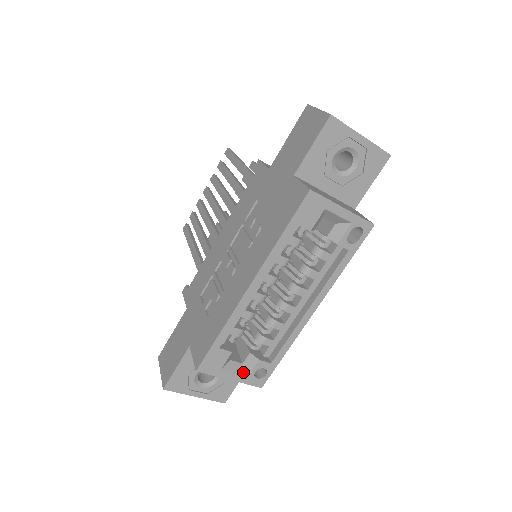
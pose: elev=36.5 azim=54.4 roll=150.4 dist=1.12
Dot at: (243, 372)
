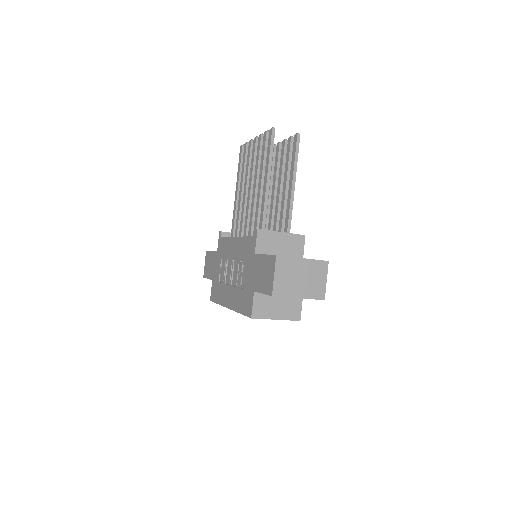
Dot at: occluded
